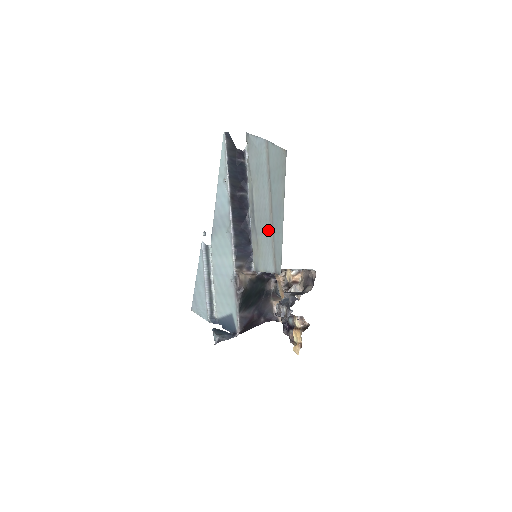
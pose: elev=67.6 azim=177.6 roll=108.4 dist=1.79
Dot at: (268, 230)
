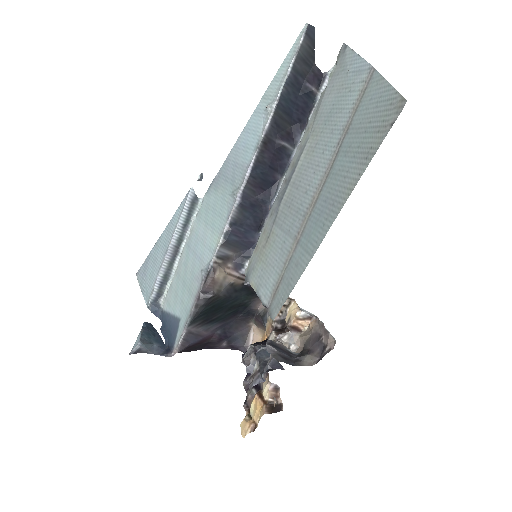
Dot at: (293, 230)
